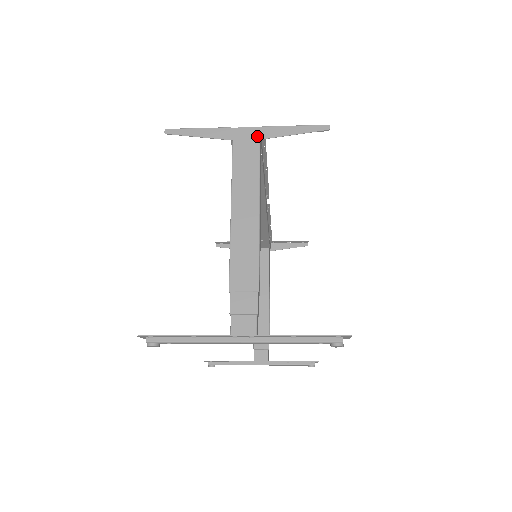
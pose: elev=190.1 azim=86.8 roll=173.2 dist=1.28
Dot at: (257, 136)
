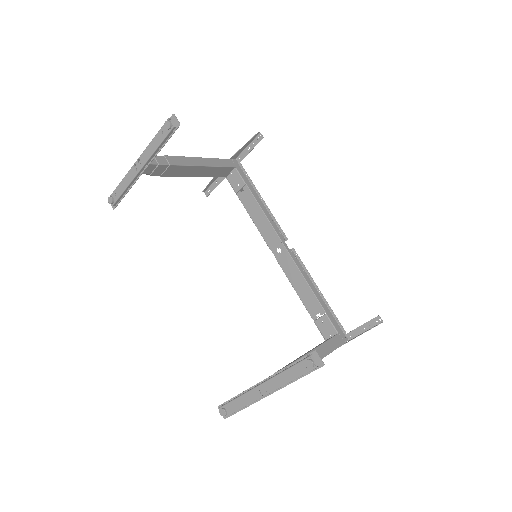
Dot at: (230, 160)
